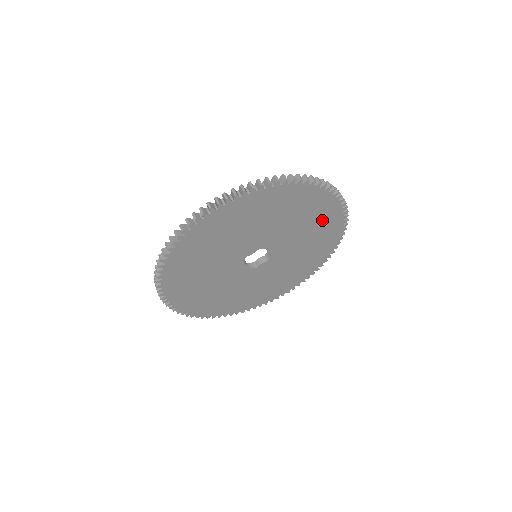
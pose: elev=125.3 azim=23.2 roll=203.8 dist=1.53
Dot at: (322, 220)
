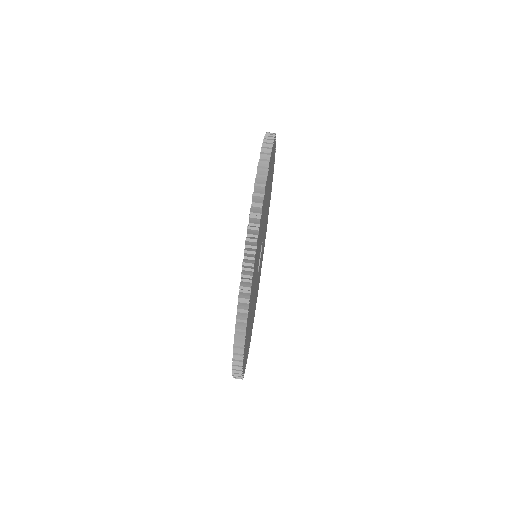
Dot at: occluded
